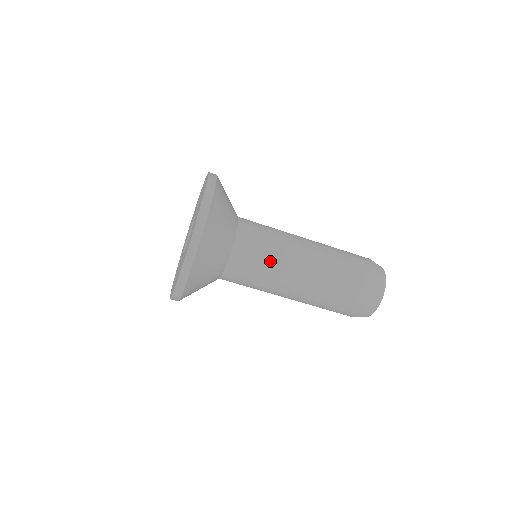
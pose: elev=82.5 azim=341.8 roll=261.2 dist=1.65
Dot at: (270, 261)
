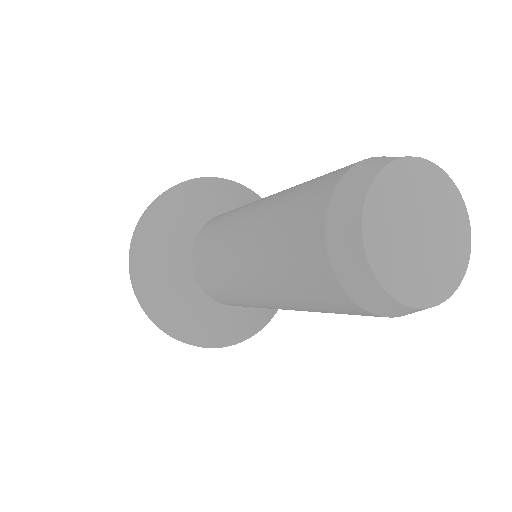
Dot at: occluded
